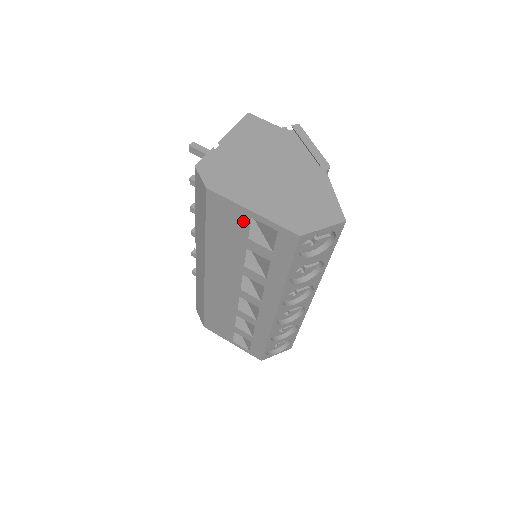
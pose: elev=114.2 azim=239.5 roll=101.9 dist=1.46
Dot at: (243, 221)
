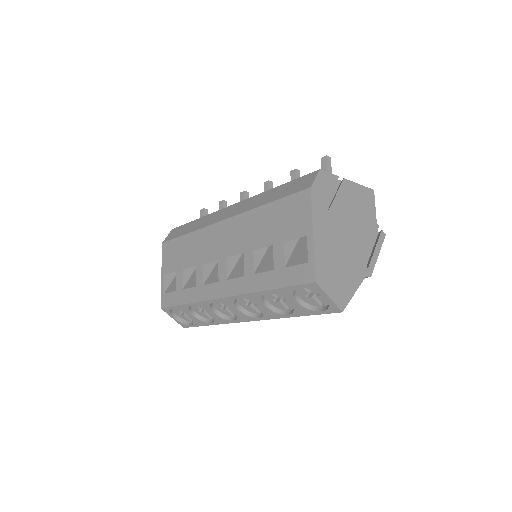
Dot at: (299, 230)
